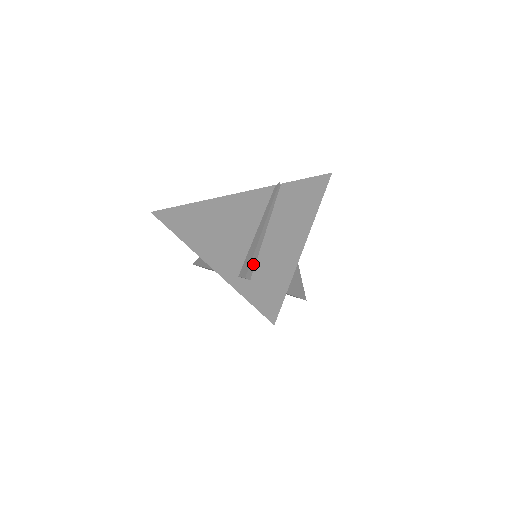
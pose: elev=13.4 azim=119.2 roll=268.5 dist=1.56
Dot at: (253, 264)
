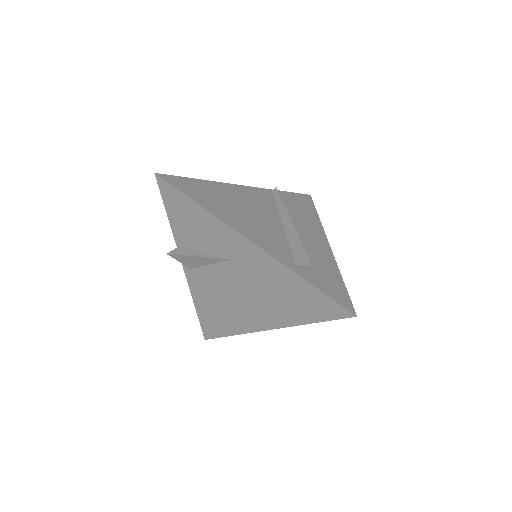
Dot at: occluded
